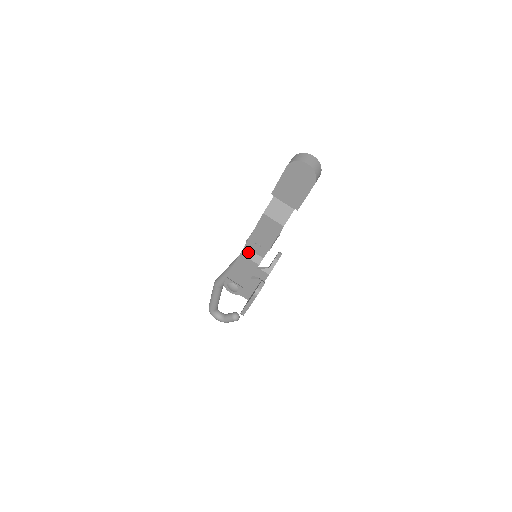
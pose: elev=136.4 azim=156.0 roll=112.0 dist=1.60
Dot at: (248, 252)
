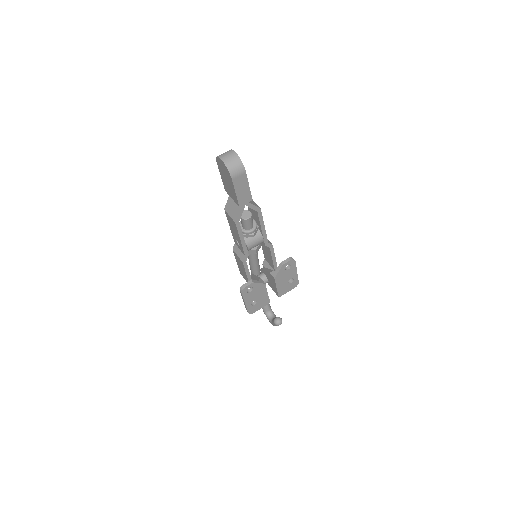
Dot at: (237, 249)
